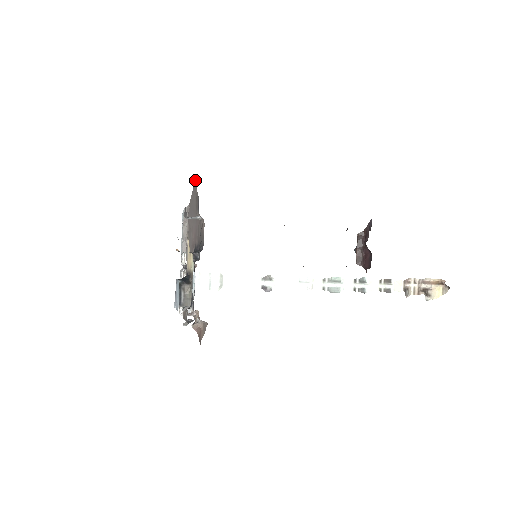
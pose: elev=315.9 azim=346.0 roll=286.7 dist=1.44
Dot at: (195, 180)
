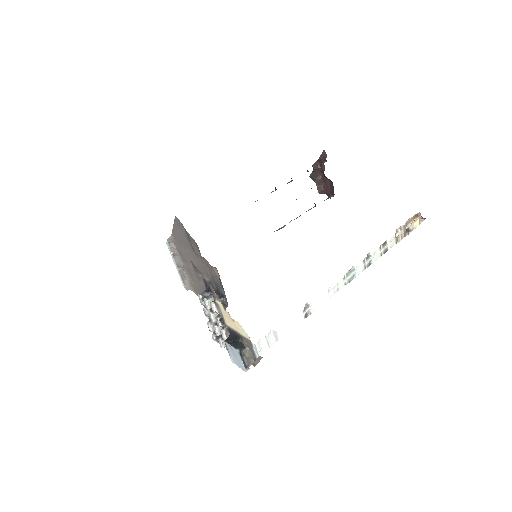
Dot at: (176, 217)
